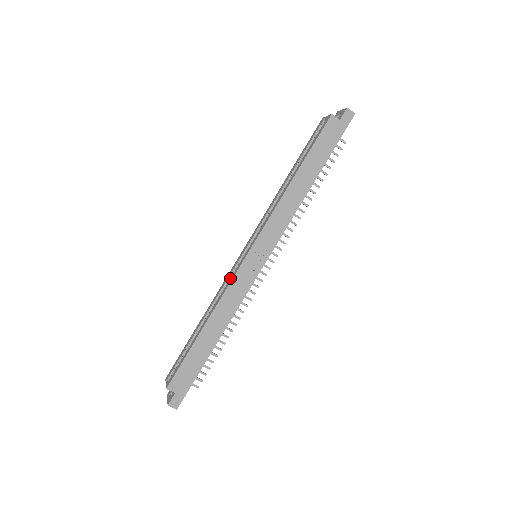
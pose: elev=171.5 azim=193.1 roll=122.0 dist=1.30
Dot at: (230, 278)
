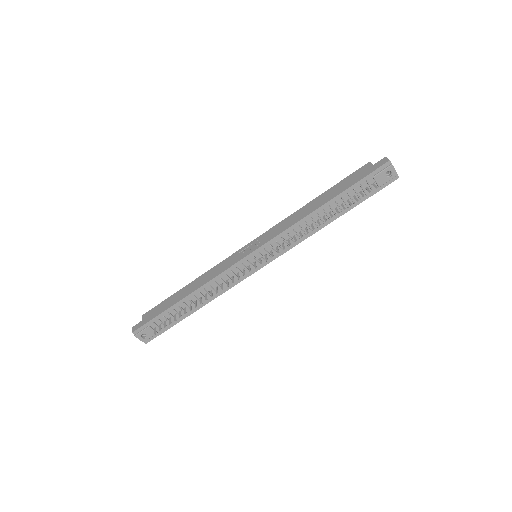
Dot at: occluded
